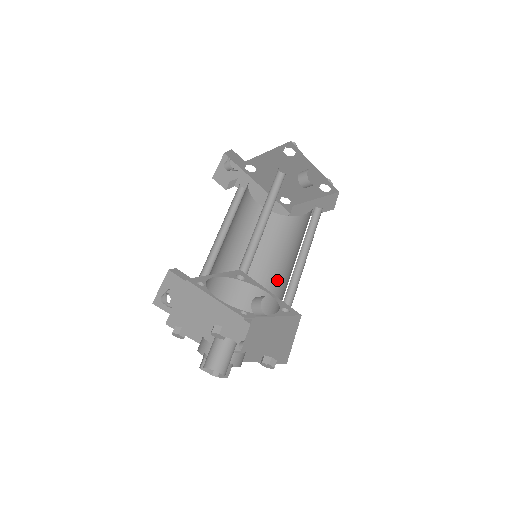
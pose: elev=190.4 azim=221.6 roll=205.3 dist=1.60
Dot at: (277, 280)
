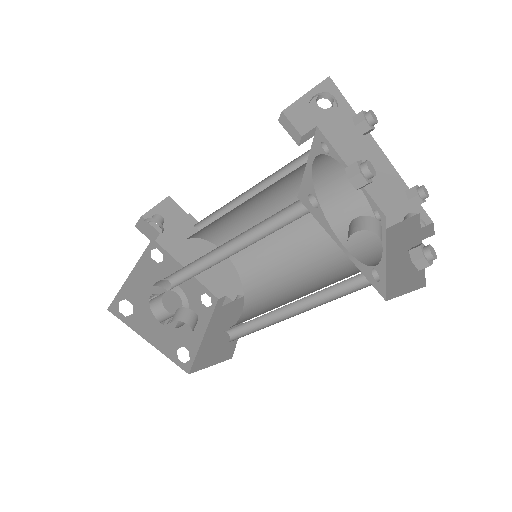
Dot at: (281, 291)
